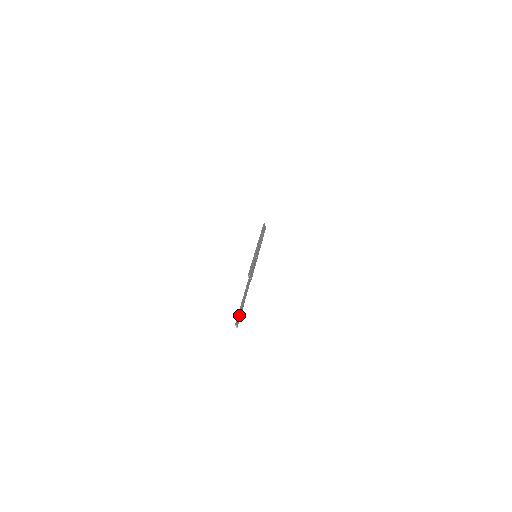
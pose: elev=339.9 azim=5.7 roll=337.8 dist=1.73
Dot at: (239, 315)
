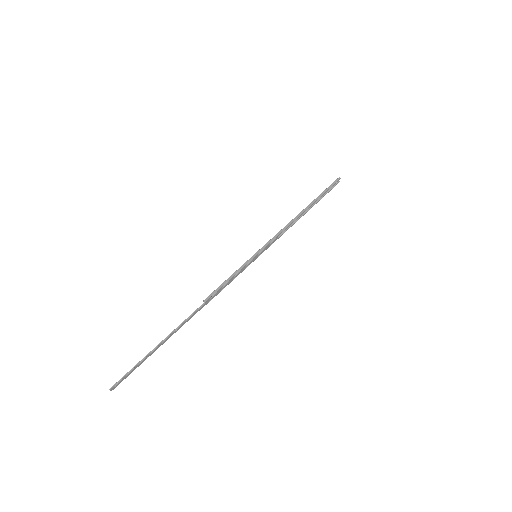
Dot at: (128, 374)
